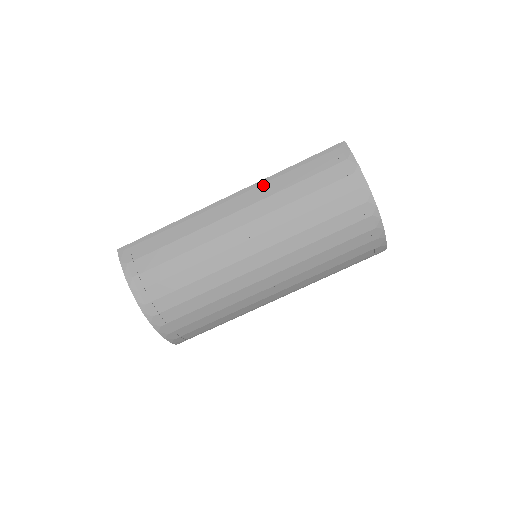
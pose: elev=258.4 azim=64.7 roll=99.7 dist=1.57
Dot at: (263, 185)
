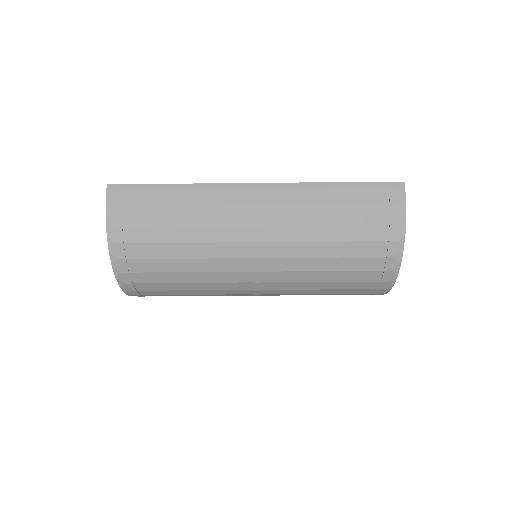
Dot at: (298, 189)
